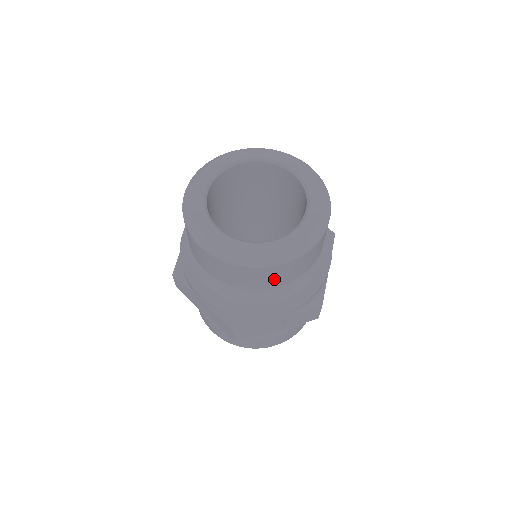
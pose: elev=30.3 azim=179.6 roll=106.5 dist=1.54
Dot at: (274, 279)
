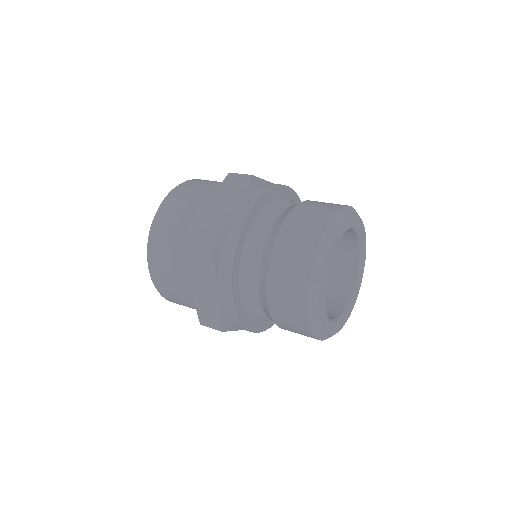
Dot at: occluded
